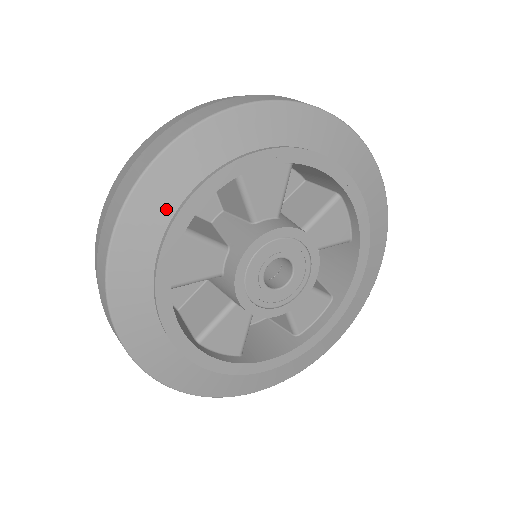
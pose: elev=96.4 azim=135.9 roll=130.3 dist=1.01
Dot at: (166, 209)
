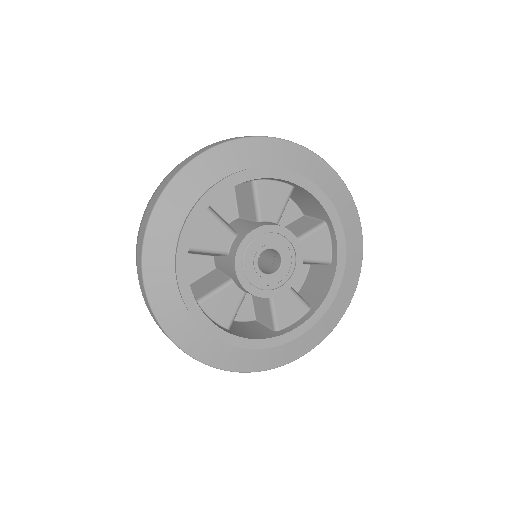
Dot at: (201, 187)
